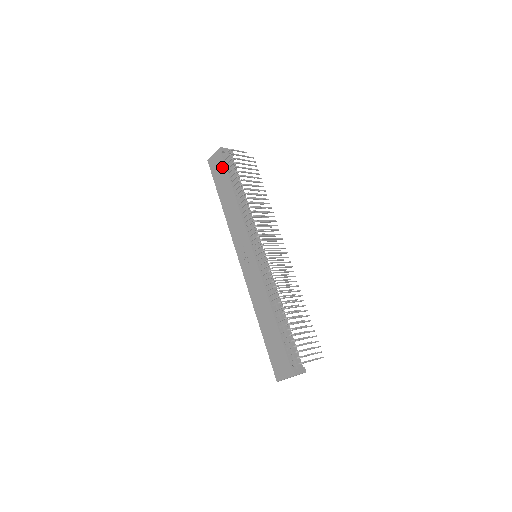
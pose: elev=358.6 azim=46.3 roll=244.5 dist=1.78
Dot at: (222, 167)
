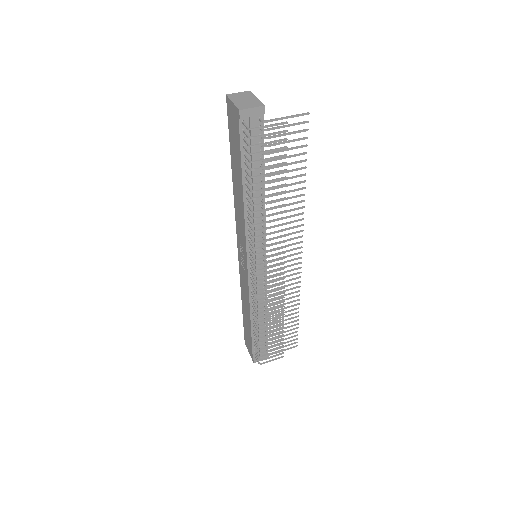
Dot at: (237, 139)
